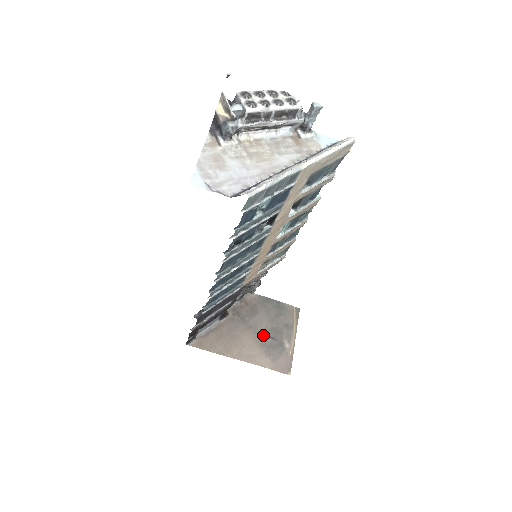
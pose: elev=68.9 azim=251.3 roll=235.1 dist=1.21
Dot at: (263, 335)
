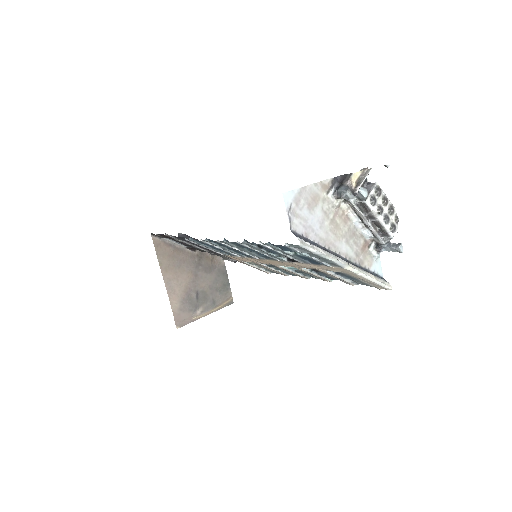
Dot at: (195, 288)
